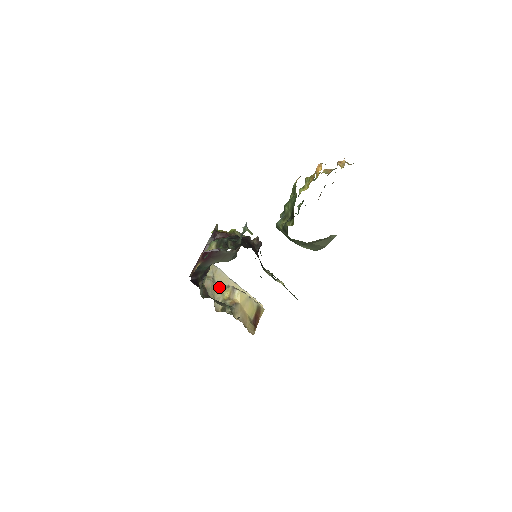
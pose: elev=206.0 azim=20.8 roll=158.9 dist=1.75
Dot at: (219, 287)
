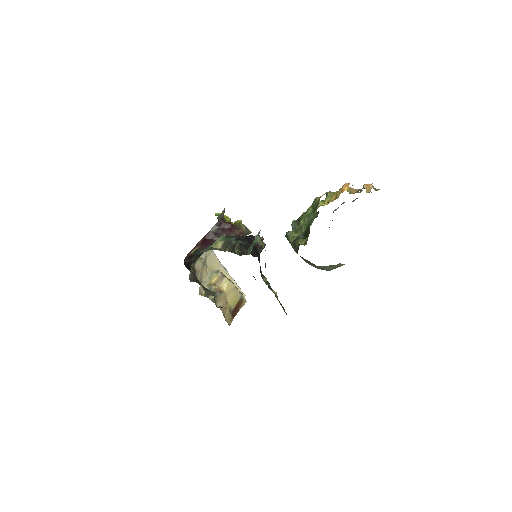
Dot at: (208, 270)
